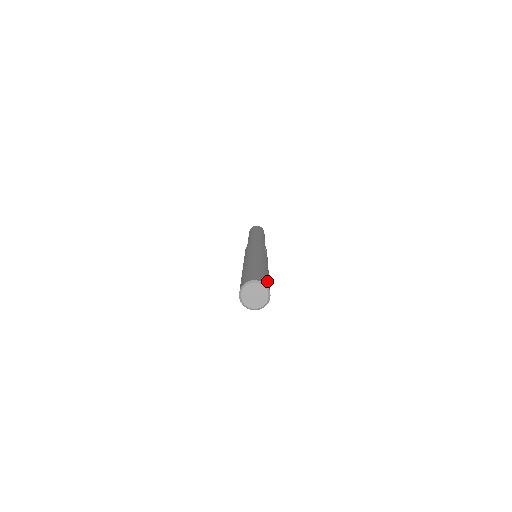
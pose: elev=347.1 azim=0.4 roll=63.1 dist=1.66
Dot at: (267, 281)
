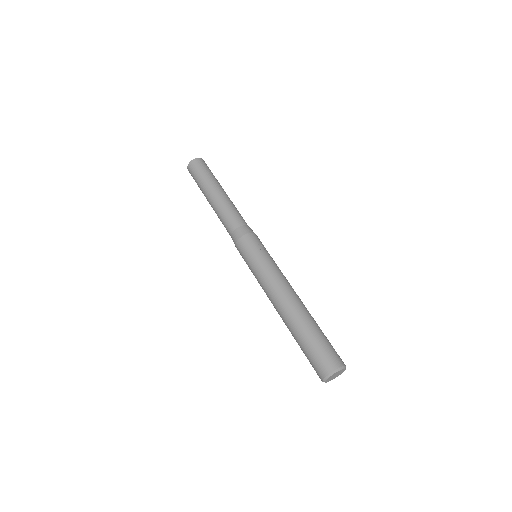
Dot at: (329, 353)
